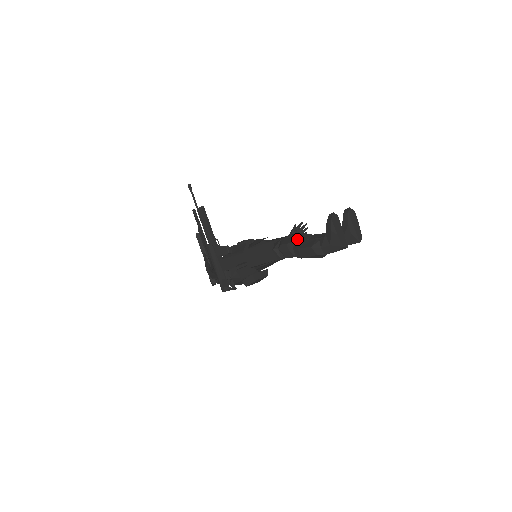
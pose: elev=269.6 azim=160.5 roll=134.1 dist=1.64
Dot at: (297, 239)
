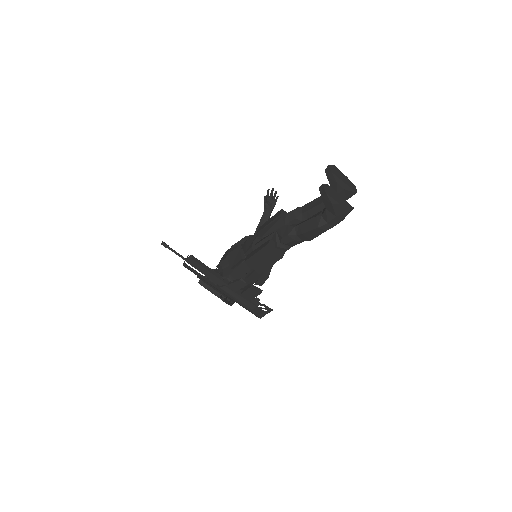
Dot at: (289, 220)
